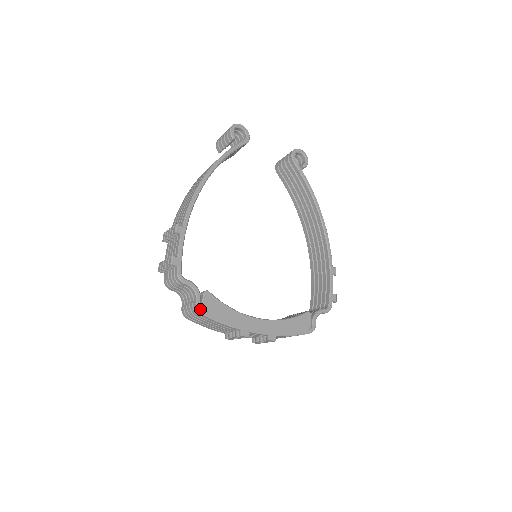
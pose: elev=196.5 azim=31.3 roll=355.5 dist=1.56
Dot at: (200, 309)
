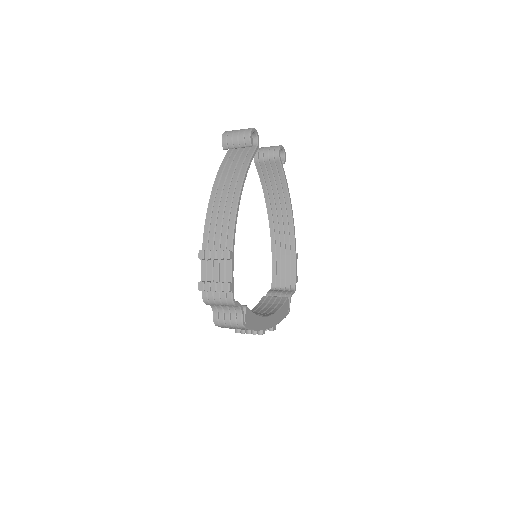
Dot at: (244, 324)
